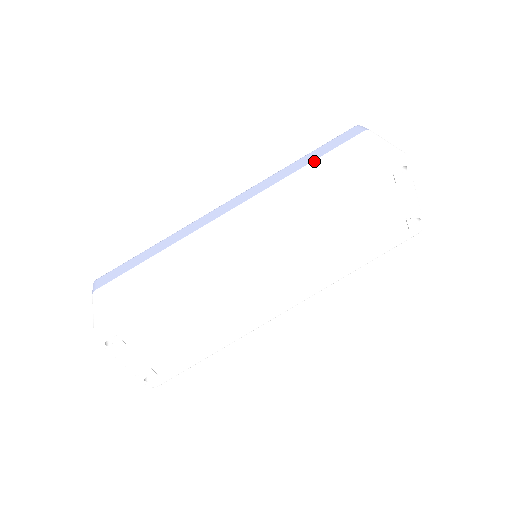
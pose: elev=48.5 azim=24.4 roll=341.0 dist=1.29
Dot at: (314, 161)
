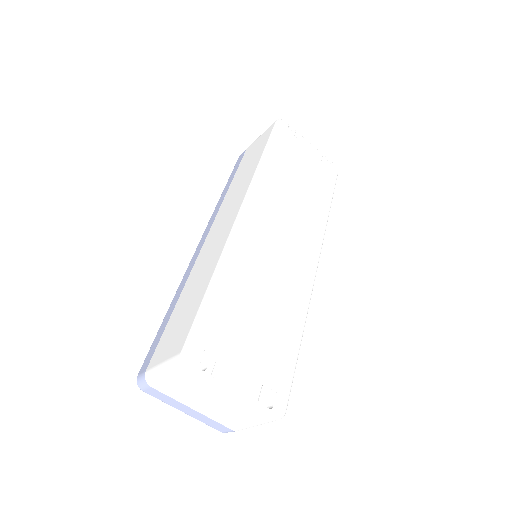
Dot at: (234, 176)
